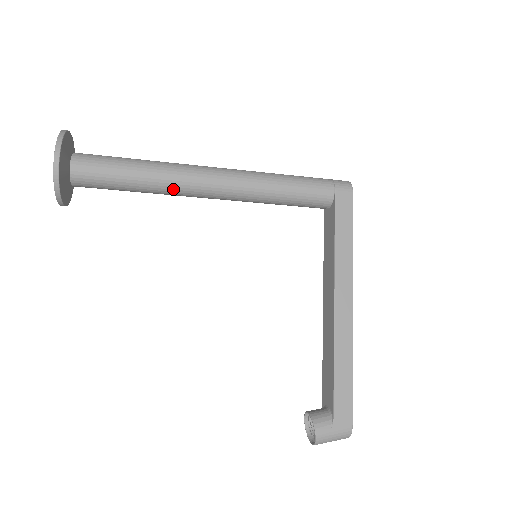
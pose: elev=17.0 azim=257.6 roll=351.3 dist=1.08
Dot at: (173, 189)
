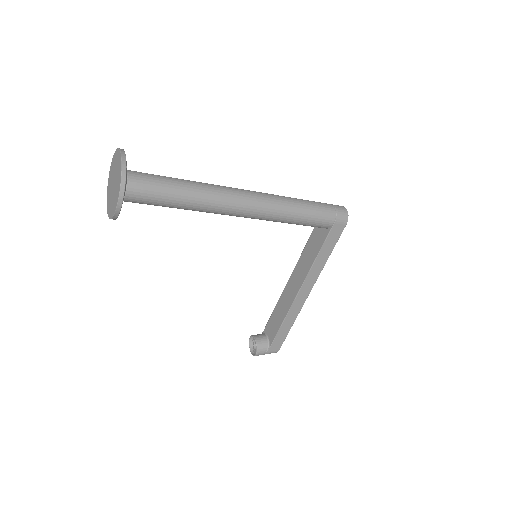
Dot at: (209, 212)
